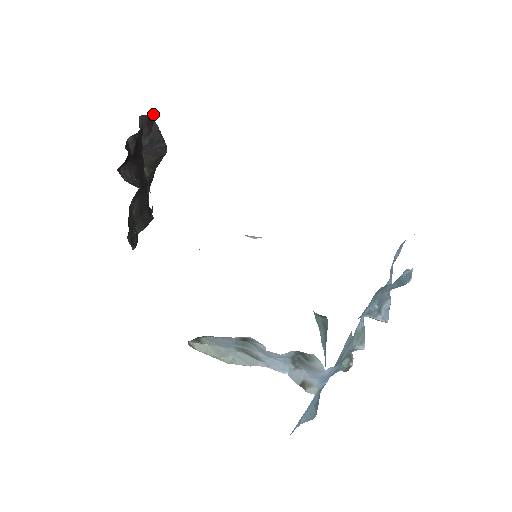
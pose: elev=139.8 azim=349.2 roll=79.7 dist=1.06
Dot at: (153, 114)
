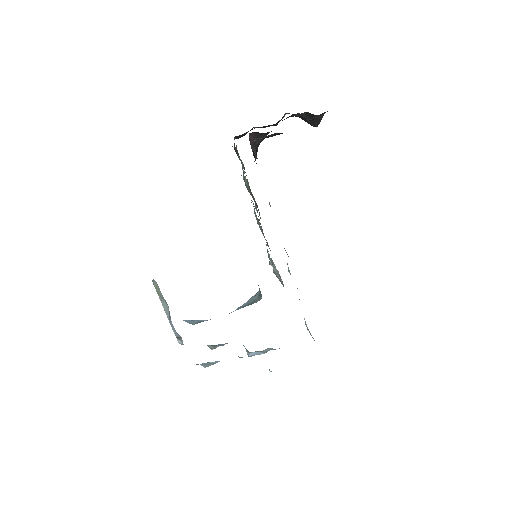
Dot at: (327, 111)
